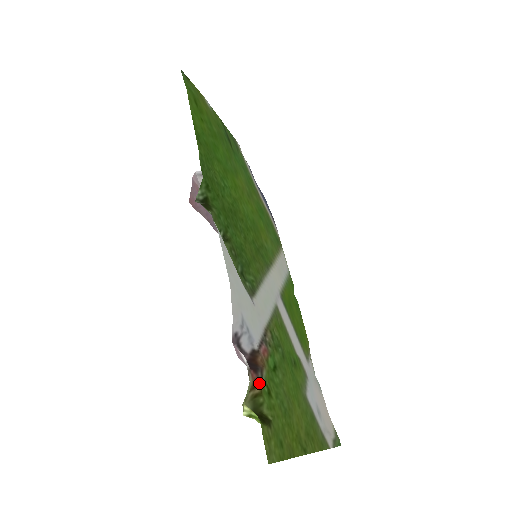
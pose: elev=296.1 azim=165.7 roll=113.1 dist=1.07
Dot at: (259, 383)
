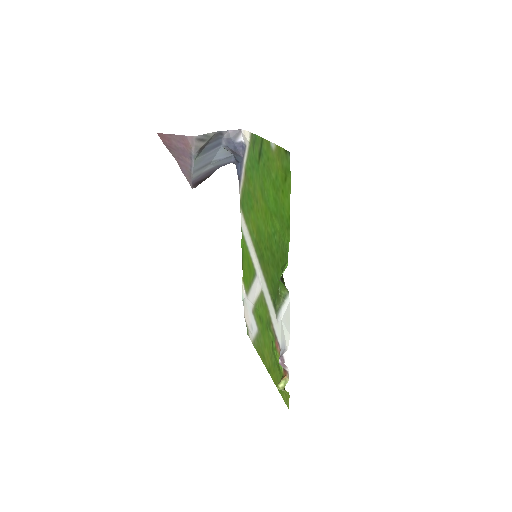
Dot at: (284, 372)
